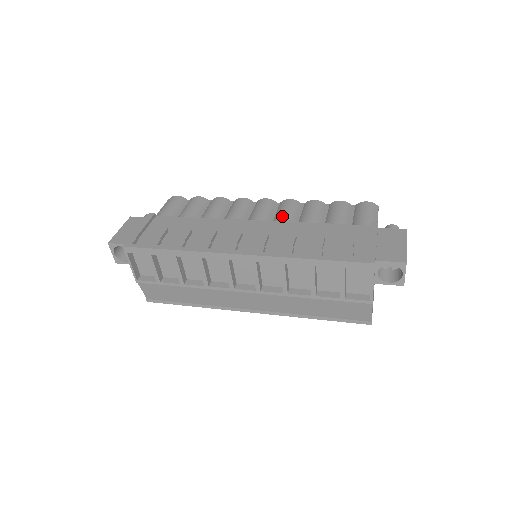
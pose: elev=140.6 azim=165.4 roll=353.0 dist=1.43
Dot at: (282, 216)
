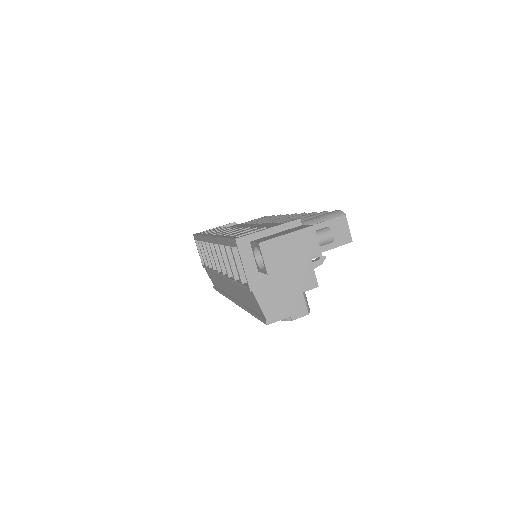
Dot at: (276, 221)
